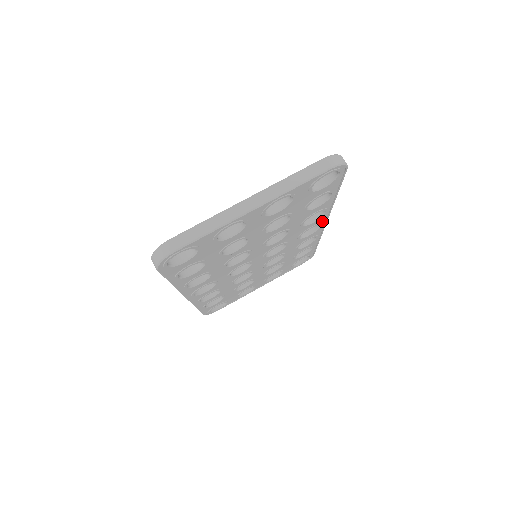
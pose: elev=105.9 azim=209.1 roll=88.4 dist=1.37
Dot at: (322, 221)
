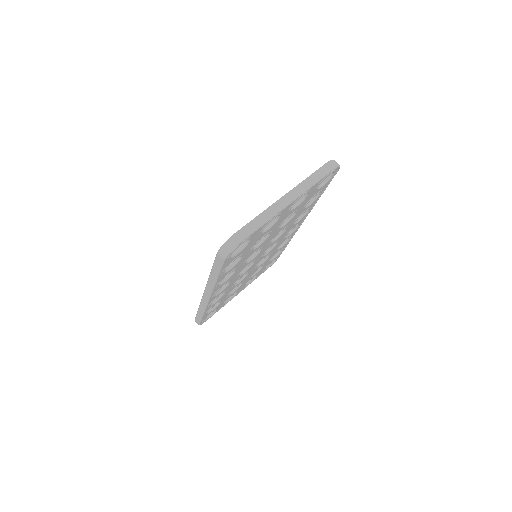
Dot at: occluded
